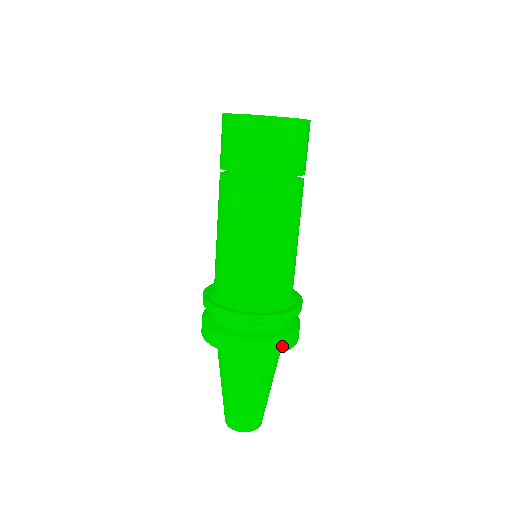
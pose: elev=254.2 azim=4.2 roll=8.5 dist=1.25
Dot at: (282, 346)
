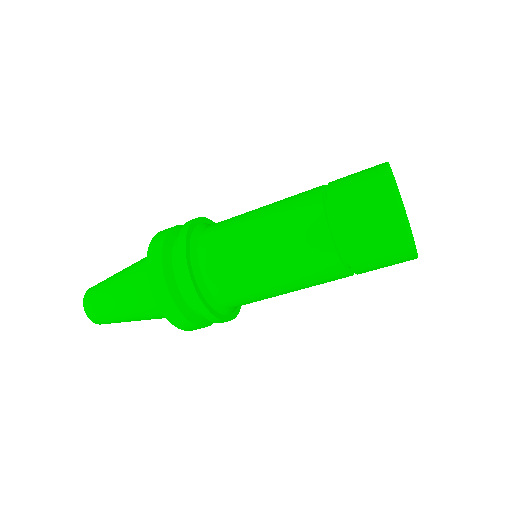
Dot at: occluded
